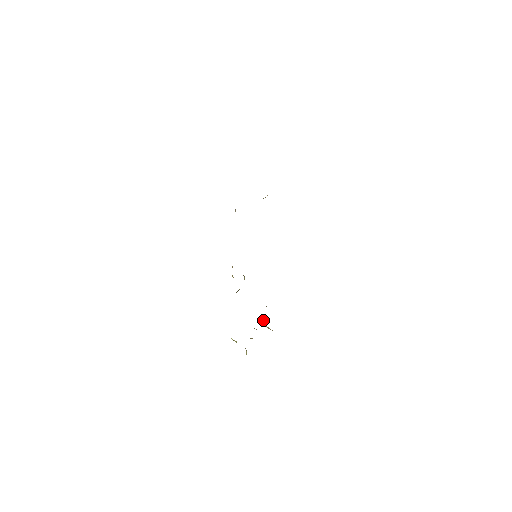
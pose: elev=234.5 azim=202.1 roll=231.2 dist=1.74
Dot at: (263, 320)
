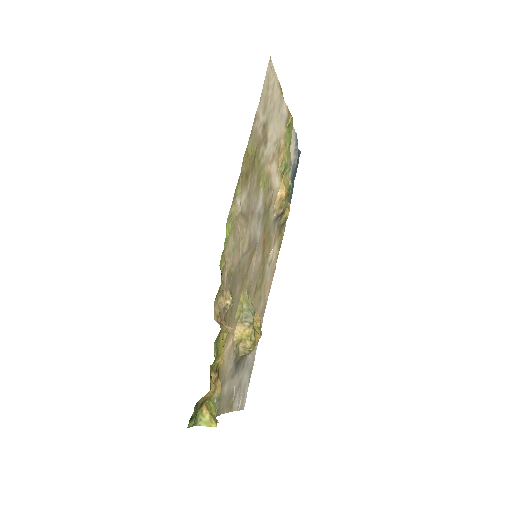
Dot at: (225, 324)
